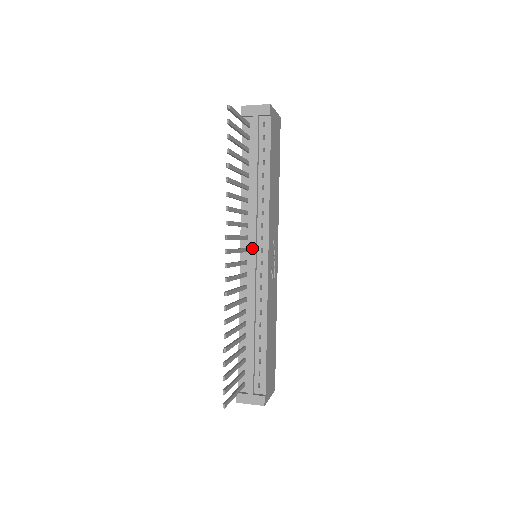
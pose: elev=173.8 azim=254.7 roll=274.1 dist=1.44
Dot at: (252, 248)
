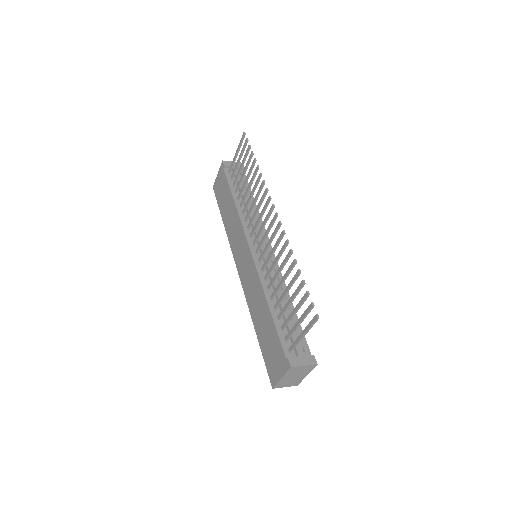
Dot at: occluded
